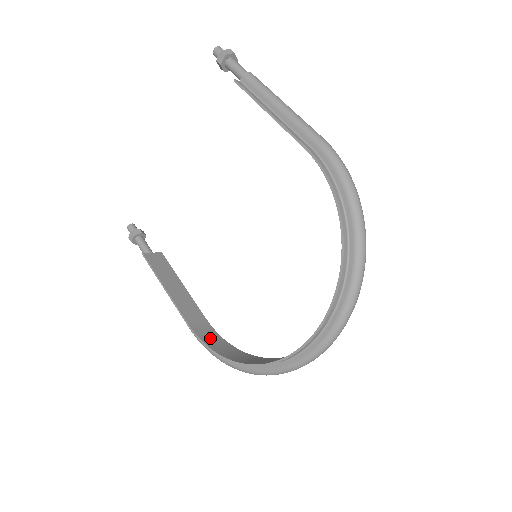
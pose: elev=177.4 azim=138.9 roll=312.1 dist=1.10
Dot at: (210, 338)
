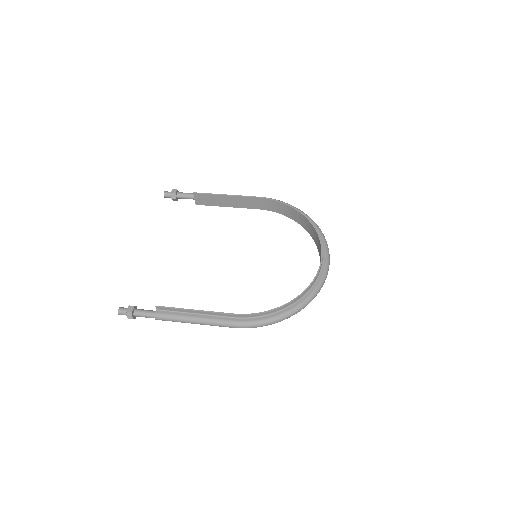
Dot at: (254, 318)
